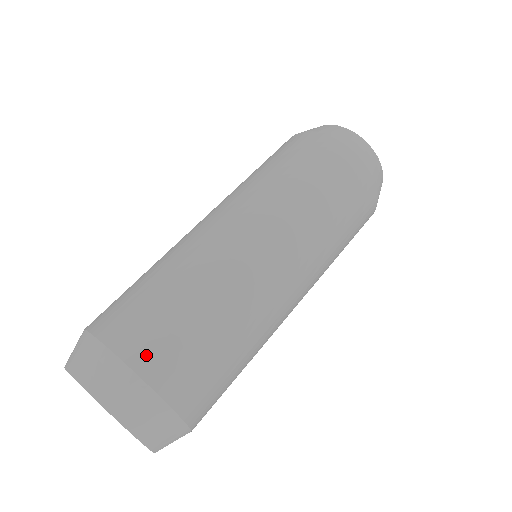
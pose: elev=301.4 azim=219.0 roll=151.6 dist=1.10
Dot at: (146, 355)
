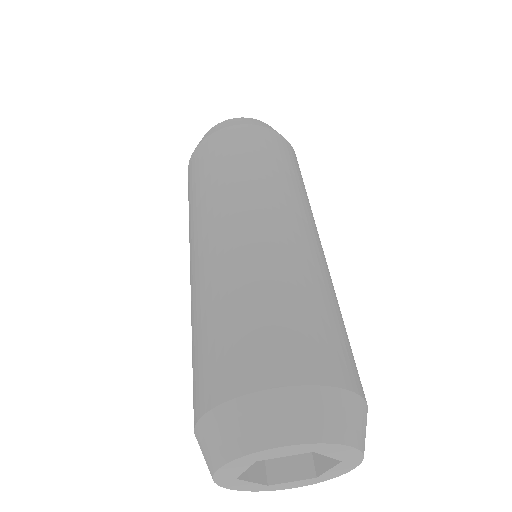
Dot at: (360, 382)
